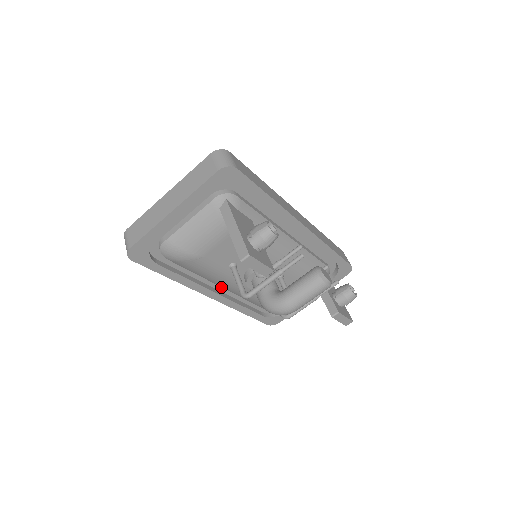
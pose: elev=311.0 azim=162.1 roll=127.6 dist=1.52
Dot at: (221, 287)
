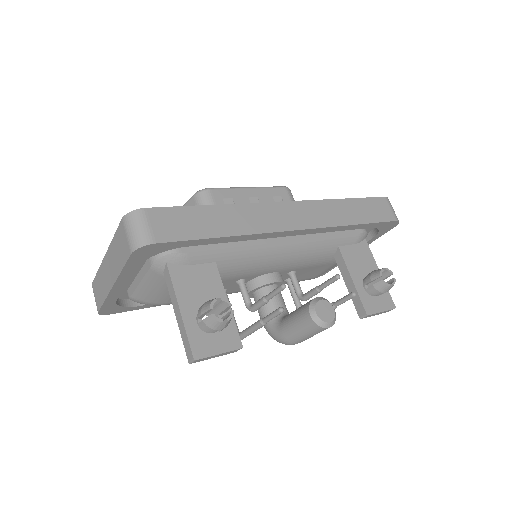
Dot at: occluded
